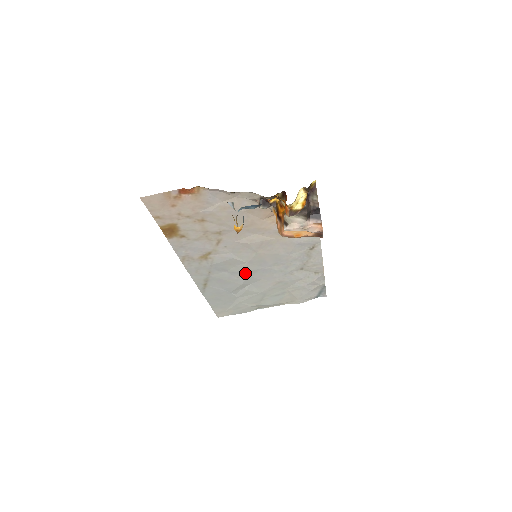
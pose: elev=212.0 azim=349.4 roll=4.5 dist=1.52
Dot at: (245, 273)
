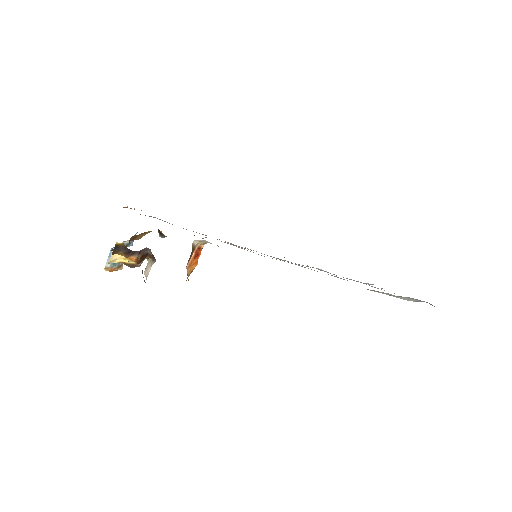
Dot at: occluded
